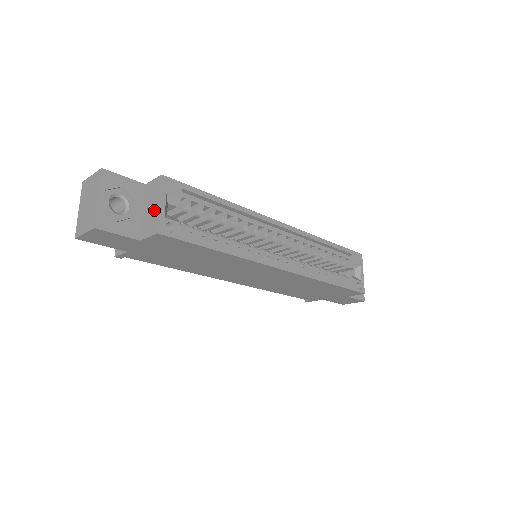
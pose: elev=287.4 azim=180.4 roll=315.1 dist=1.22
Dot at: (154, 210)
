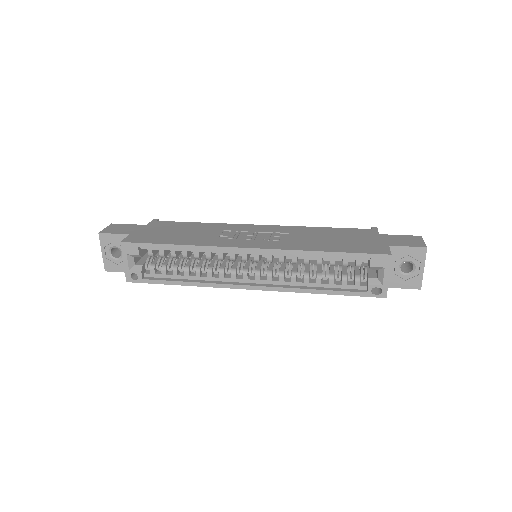
Dot at: occluded
